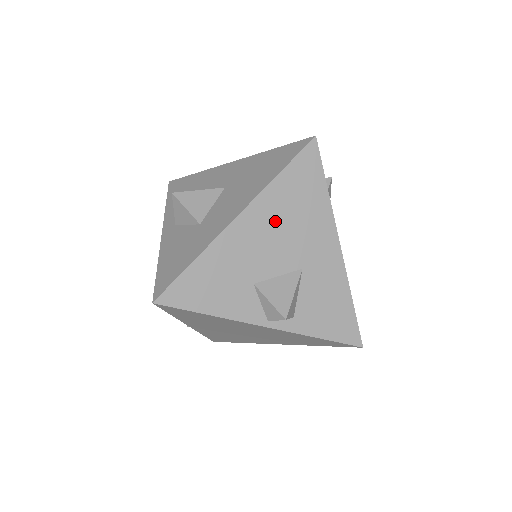
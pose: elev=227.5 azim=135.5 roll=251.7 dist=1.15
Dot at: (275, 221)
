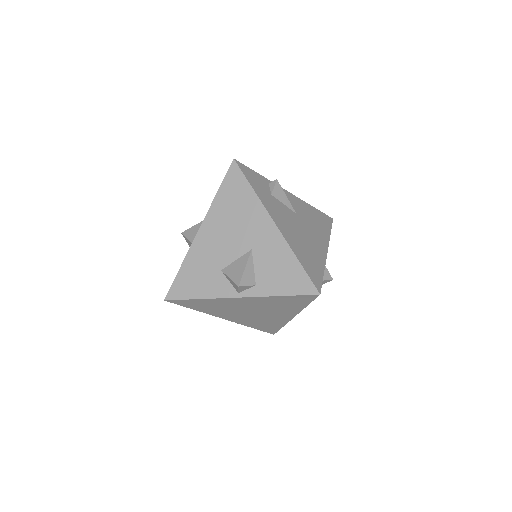
Dot at: (223, 224)
